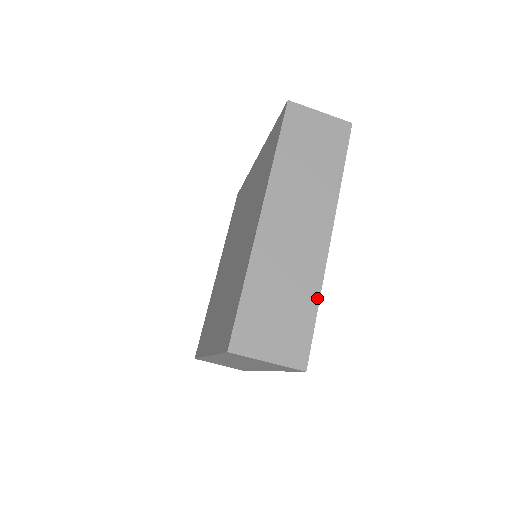
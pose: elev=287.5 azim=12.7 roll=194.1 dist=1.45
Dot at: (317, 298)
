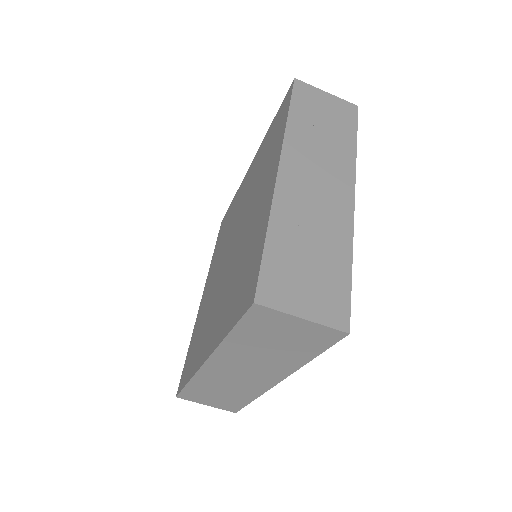
Dot at: (349, 255)
